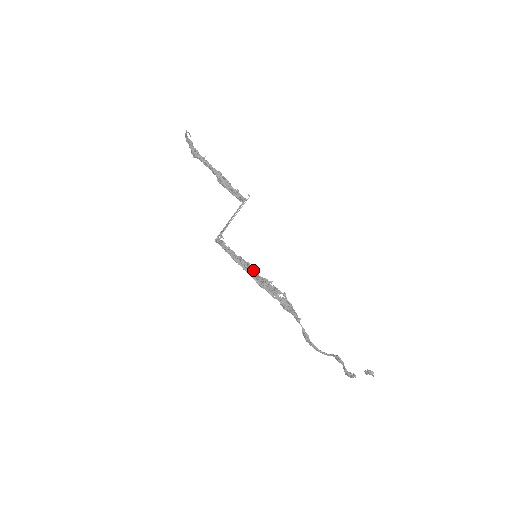
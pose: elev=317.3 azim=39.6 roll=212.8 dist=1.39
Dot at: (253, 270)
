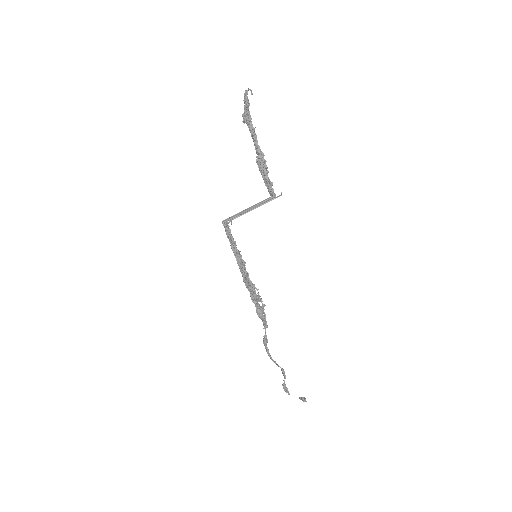
Dot at: (245, 271)
